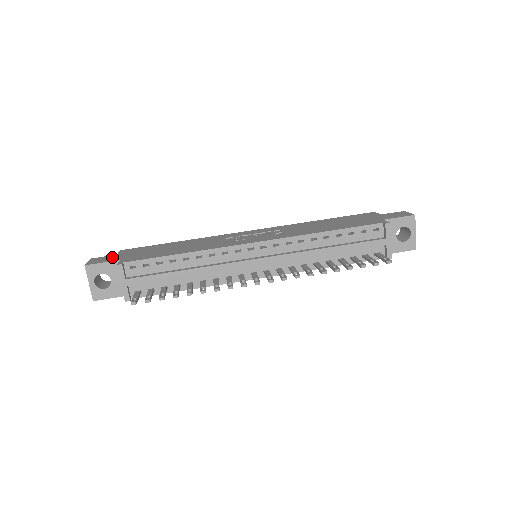
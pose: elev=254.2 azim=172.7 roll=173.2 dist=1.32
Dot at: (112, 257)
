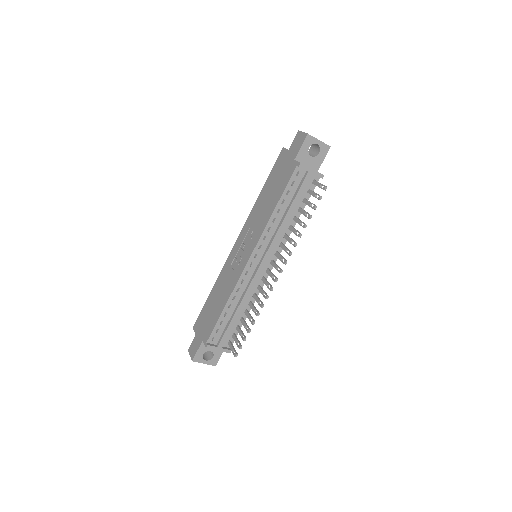
Dot at: (196, 341)
